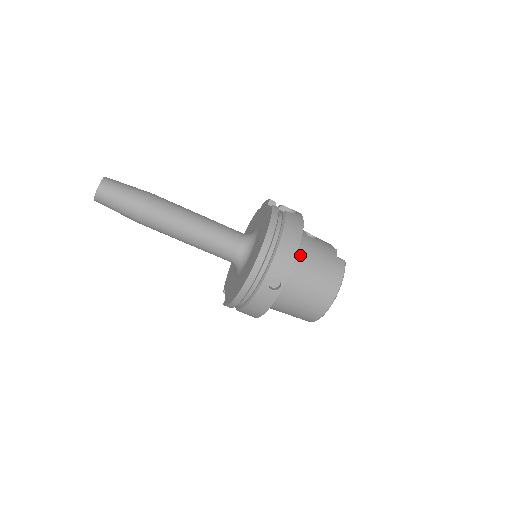
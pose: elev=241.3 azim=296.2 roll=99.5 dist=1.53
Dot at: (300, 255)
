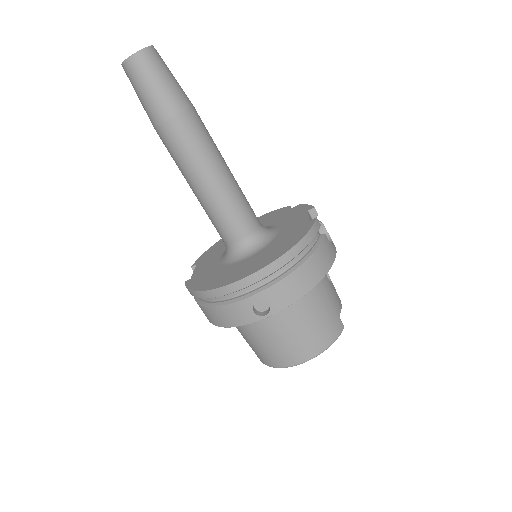
Dot at: occluded
